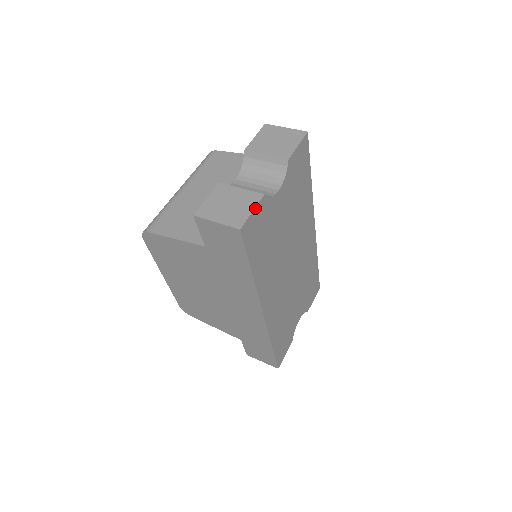
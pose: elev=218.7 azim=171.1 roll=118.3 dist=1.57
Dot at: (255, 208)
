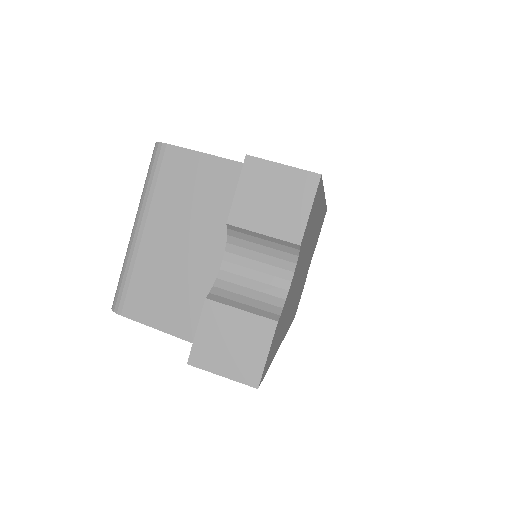
Dot at: (270, 347)
